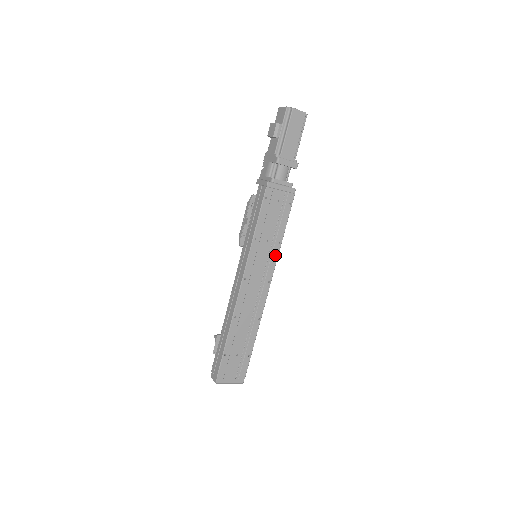
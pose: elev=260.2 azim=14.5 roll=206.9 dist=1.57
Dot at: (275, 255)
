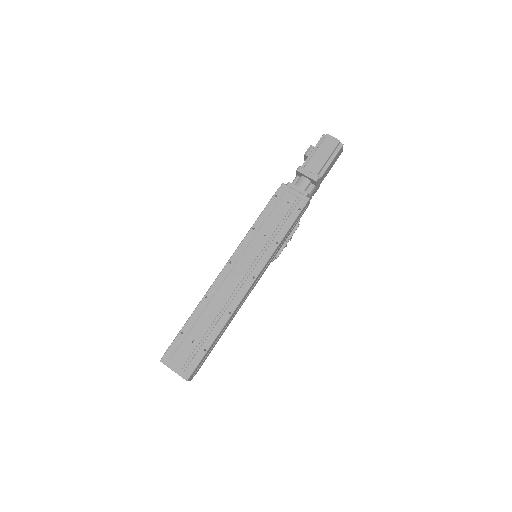
Dot at: (269, 253)
